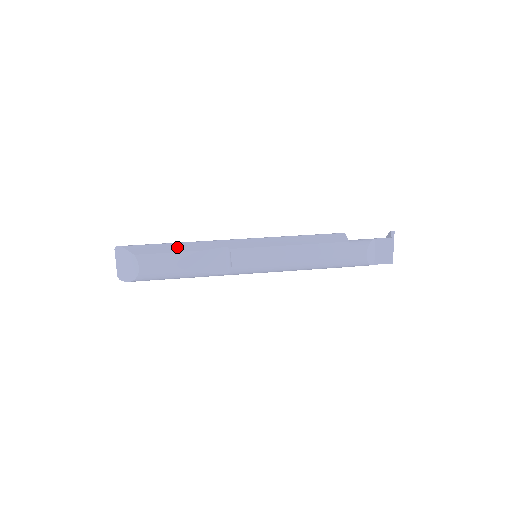
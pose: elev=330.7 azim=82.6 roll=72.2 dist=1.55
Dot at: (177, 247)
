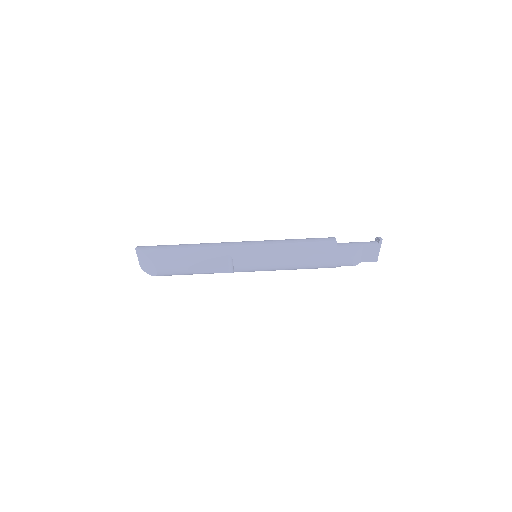
Dot at: (187, 253)
